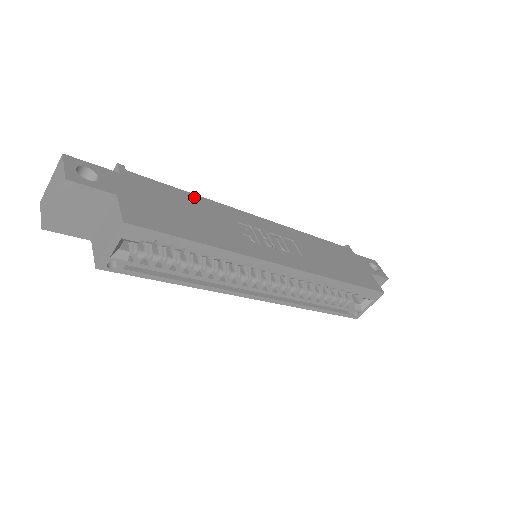
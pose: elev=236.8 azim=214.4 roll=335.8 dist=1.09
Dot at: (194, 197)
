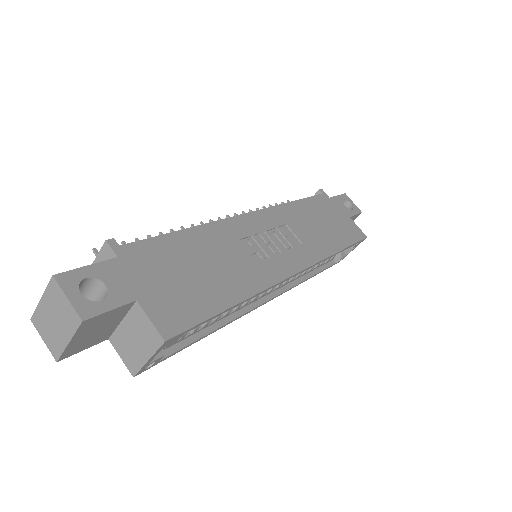
Dot at: (192, 233)
